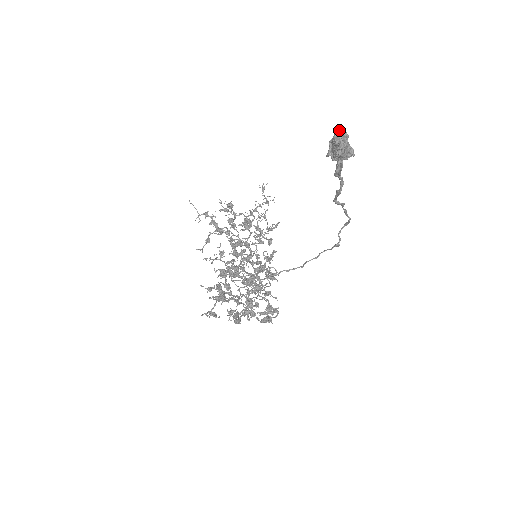
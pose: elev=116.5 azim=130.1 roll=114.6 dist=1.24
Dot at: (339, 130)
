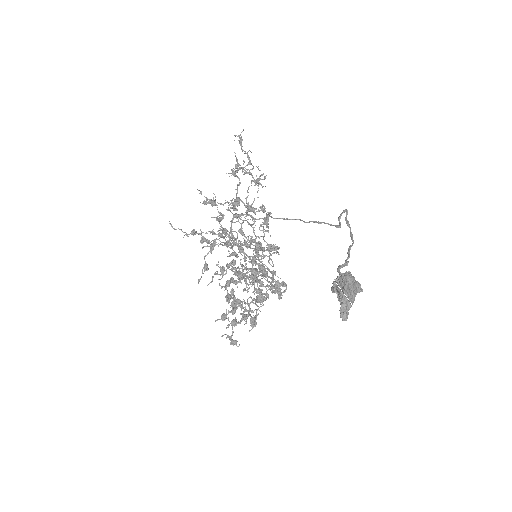
Dot at: (345, 294)
